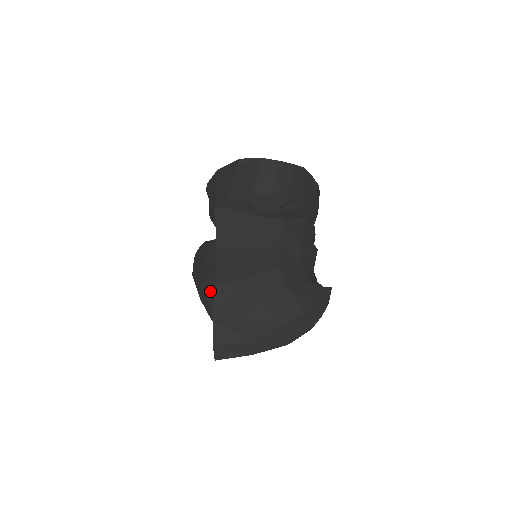
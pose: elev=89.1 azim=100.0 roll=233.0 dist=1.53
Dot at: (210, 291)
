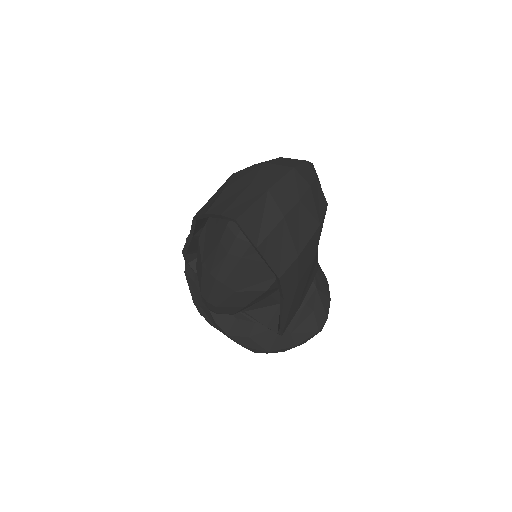
Dot at: (206, 246)
